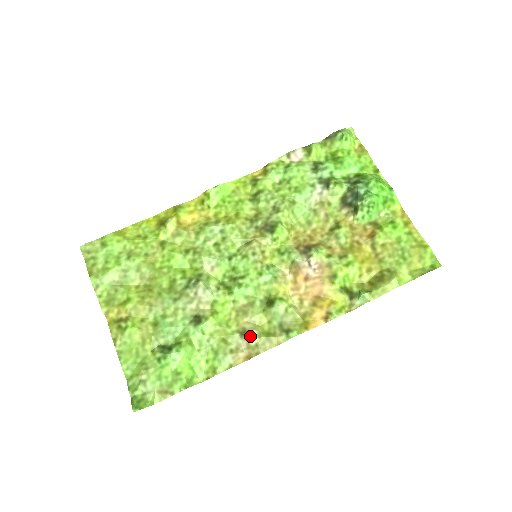
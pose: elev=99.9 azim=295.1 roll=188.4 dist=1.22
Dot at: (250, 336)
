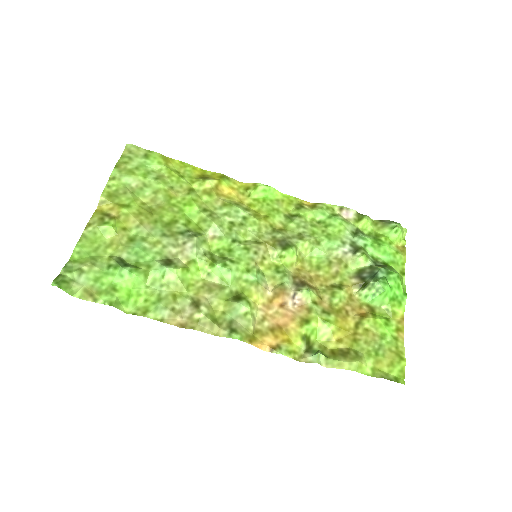
Dot at: (199, 309)
